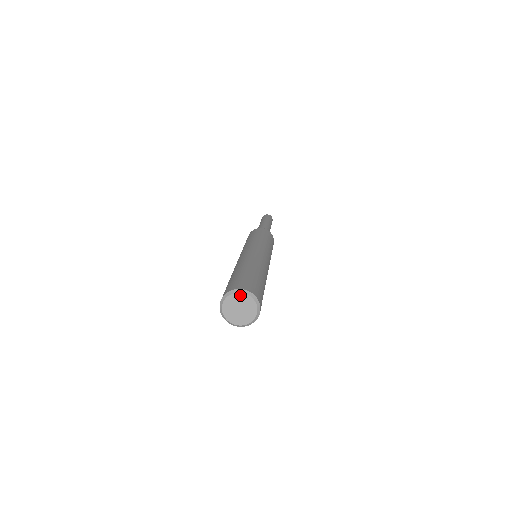
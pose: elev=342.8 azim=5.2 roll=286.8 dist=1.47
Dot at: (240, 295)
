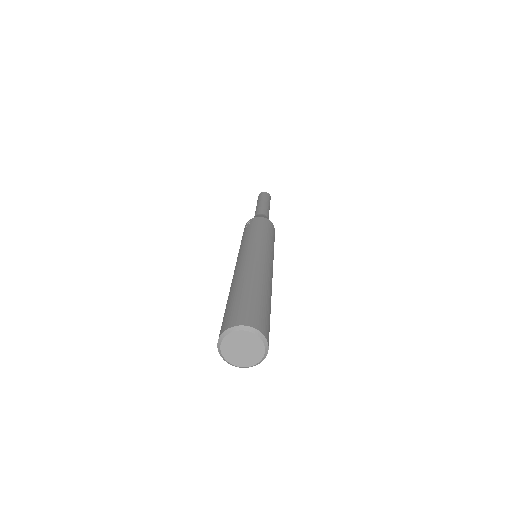
Dot at: (253, 336)
